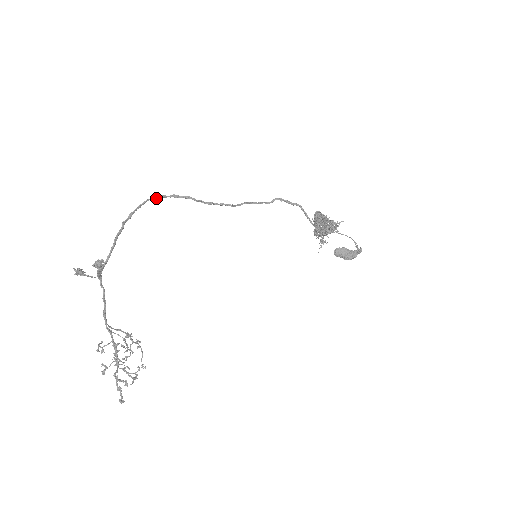
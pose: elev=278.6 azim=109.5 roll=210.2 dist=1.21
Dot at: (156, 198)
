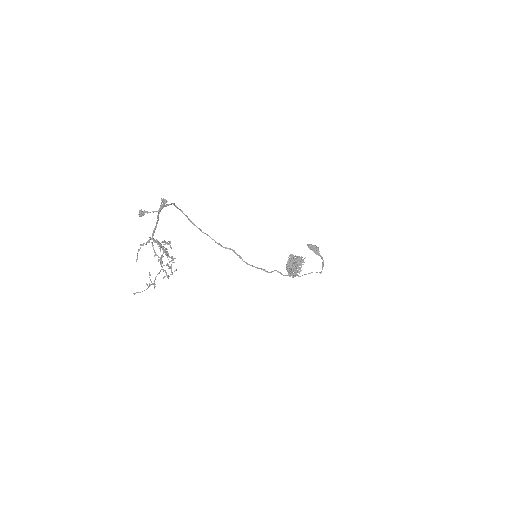
Dot at: (191, 221)
